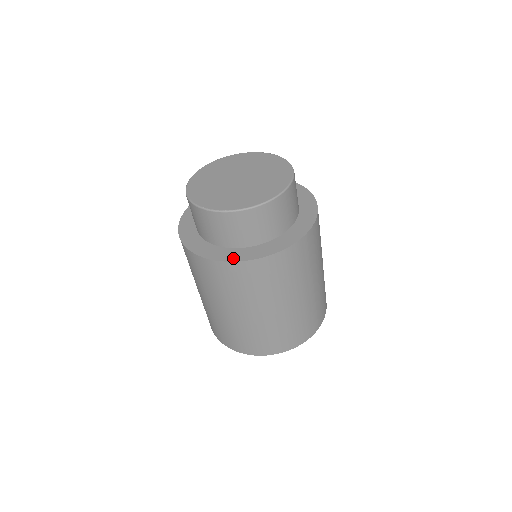
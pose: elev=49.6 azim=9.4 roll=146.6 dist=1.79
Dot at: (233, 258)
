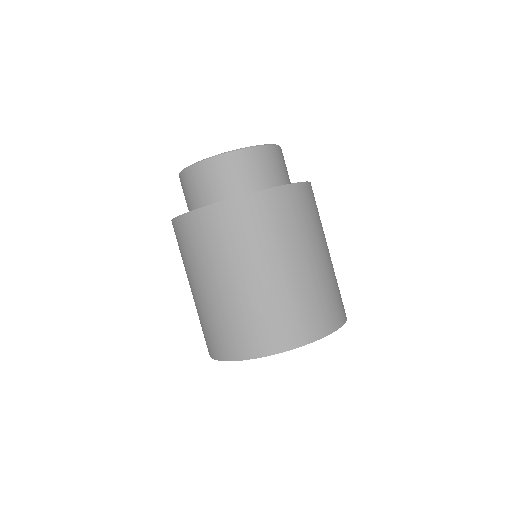
Dot at: (272, 188)
